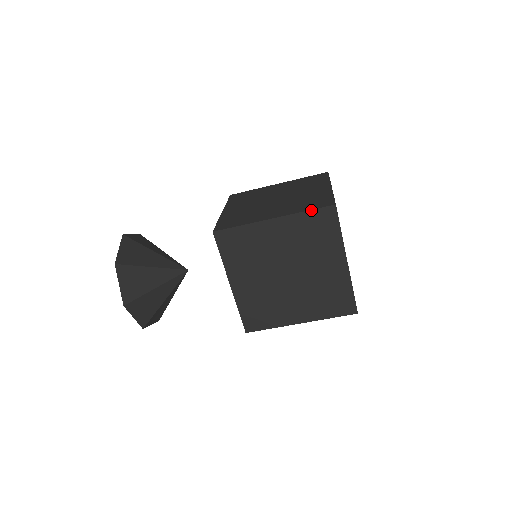
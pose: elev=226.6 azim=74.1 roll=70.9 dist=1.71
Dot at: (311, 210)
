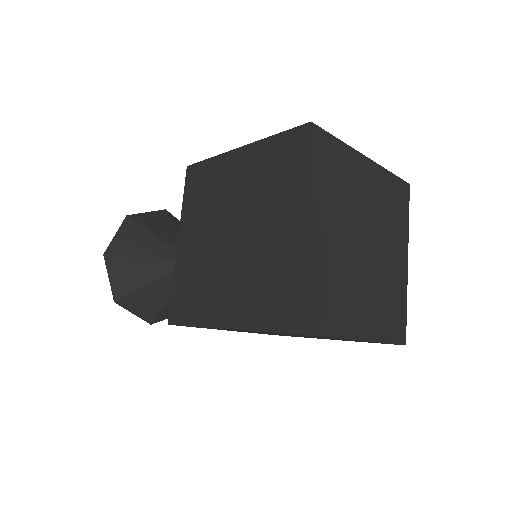
Dot at: (265, 331)
